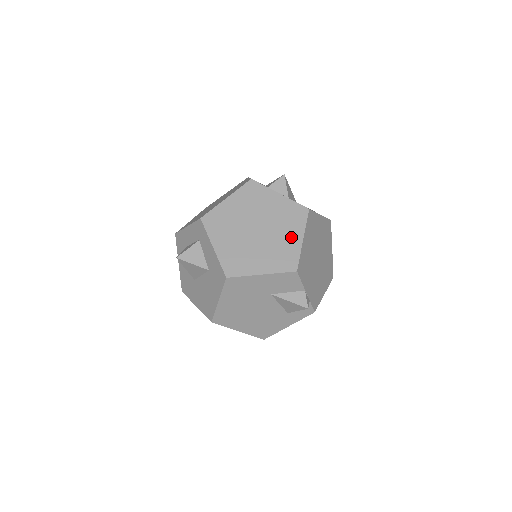
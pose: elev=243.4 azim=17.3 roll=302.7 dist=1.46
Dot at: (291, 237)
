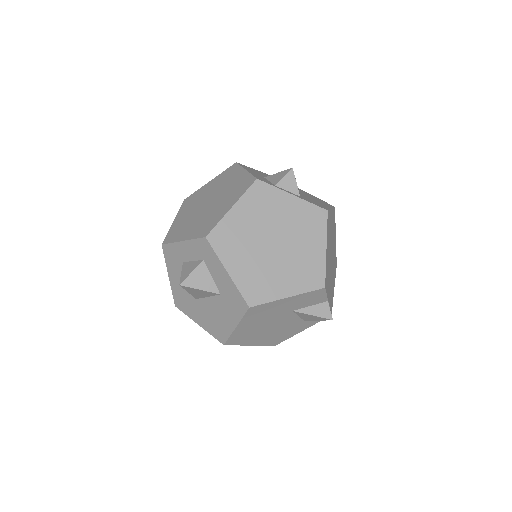
Dot at: (313, 248)
